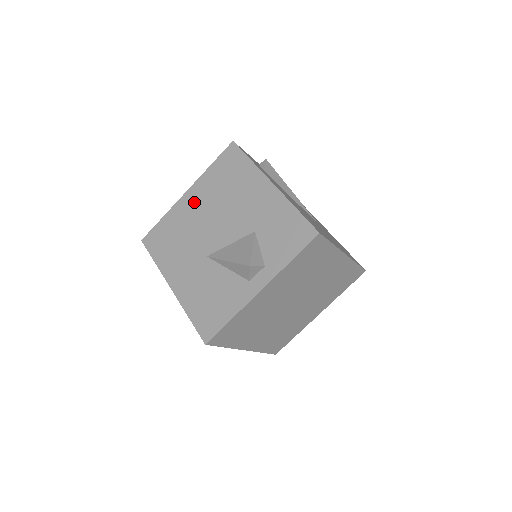
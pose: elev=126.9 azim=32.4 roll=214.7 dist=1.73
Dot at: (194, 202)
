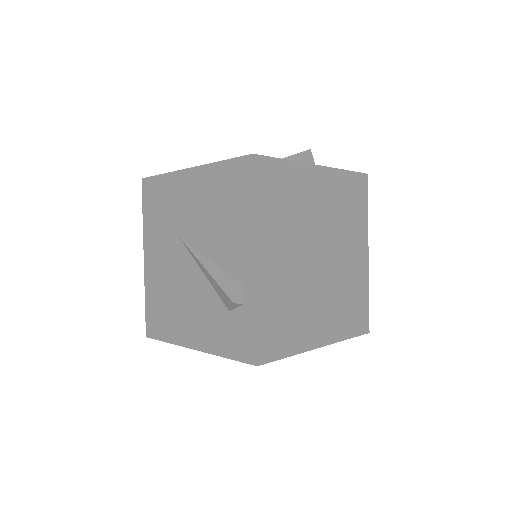
Dot at: occluded
